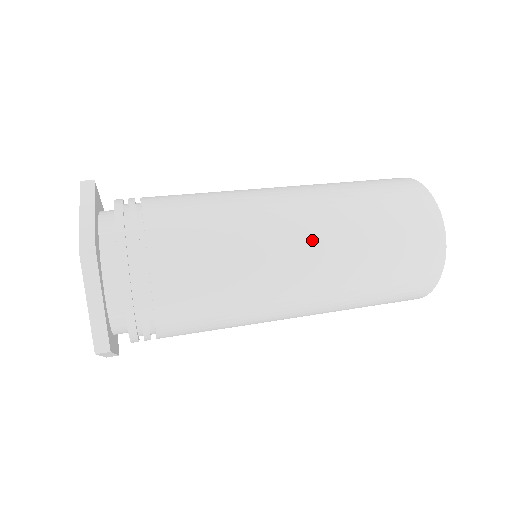
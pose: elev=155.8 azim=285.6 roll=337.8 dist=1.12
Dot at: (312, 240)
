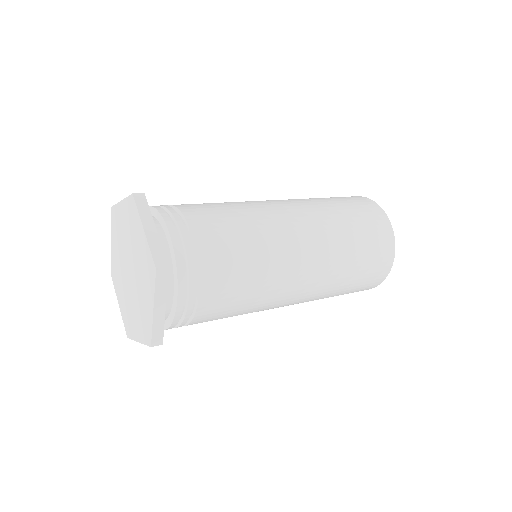
Dot at: (293, 206)
